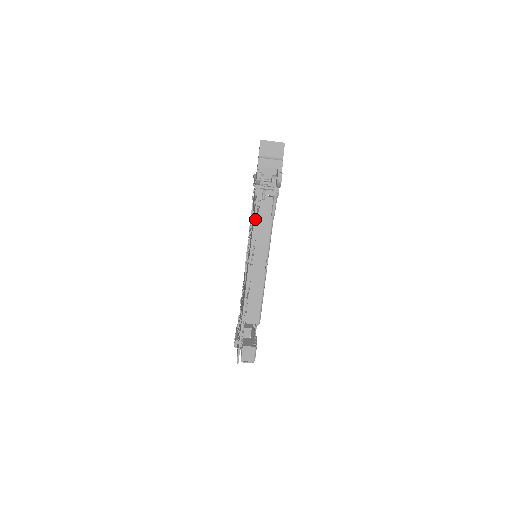
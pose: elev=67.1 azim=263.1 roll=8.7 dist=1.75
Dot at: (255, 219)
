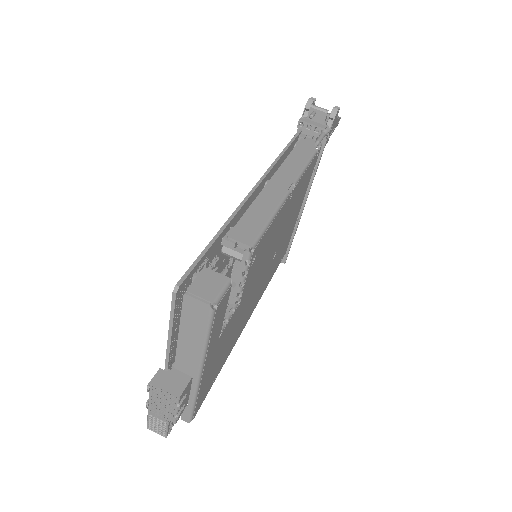
Dot at: (290, 143)
